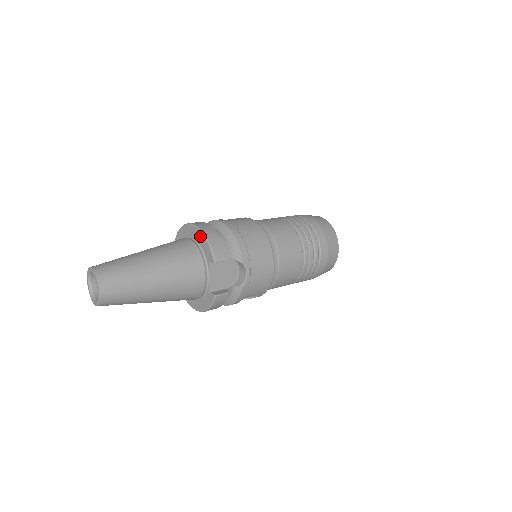
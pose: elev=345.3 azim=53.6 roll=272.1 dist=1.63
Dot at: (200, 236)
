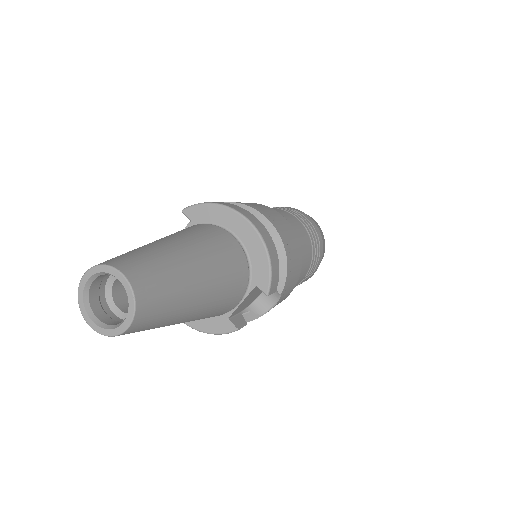
Dot at: (257, 246)
